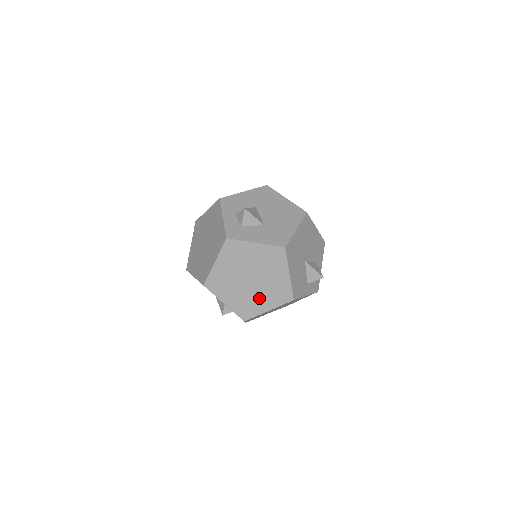
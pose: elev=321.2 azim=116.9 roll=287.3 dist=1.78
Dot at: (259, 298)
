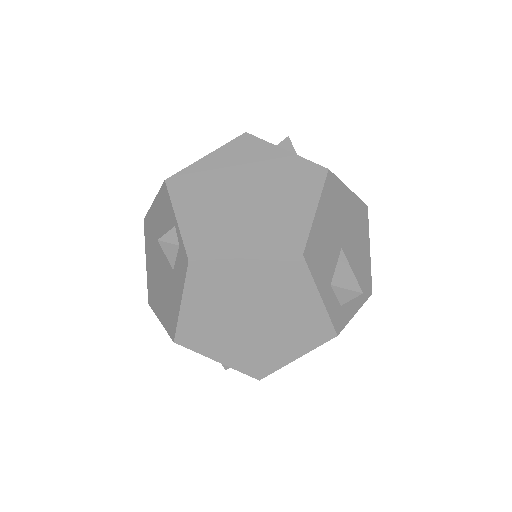
Dot at: (242, 229)
